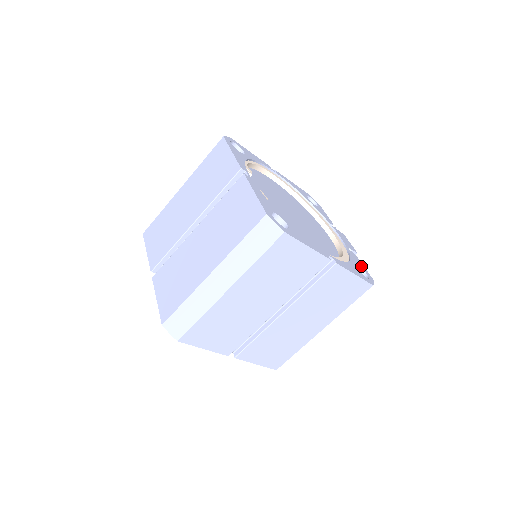
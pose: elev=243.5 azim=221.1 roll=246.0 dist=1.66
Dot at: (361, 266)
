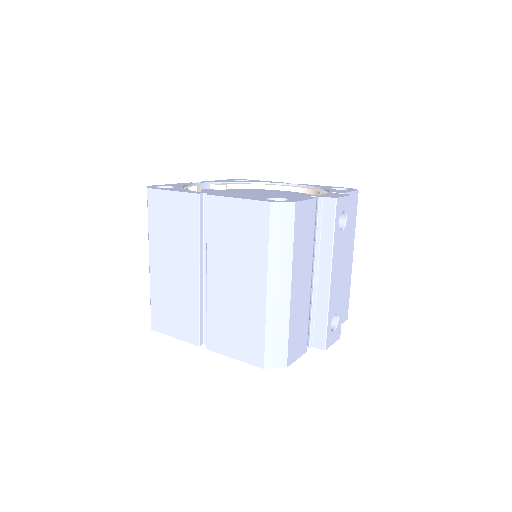
Dot at: (295, 199)
